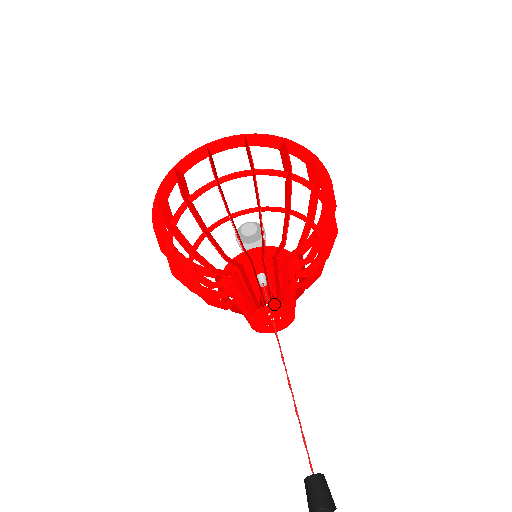
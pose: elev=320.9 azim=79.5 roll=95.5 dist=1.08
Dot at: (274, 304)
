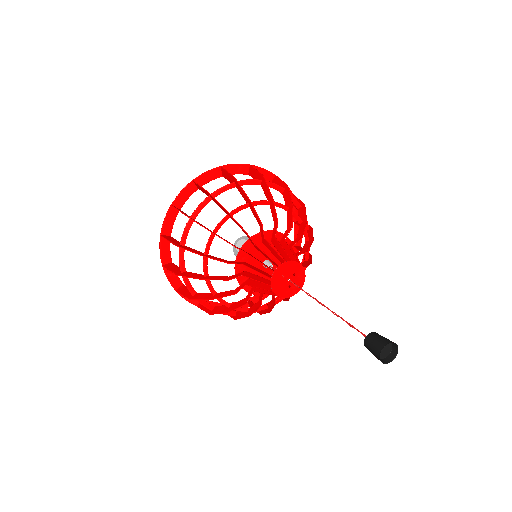
Dot at: (279, 265)
